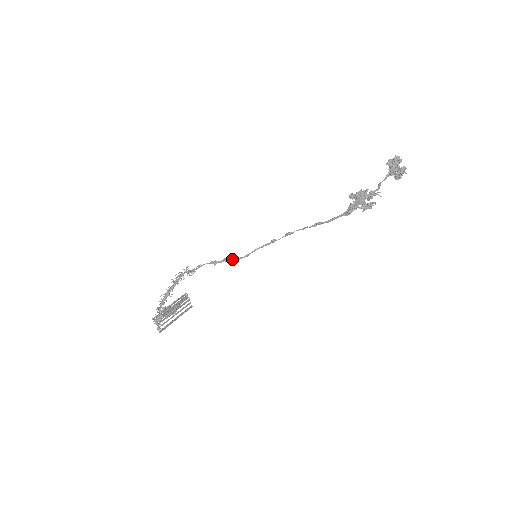
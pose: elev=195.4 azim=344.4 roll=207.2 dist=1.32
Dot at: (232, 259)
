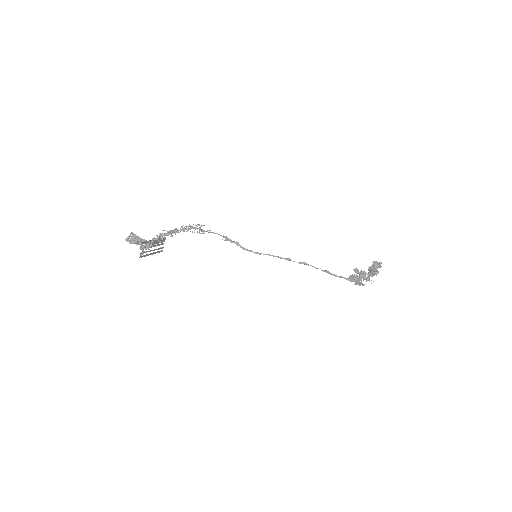
Dot at: occluded
